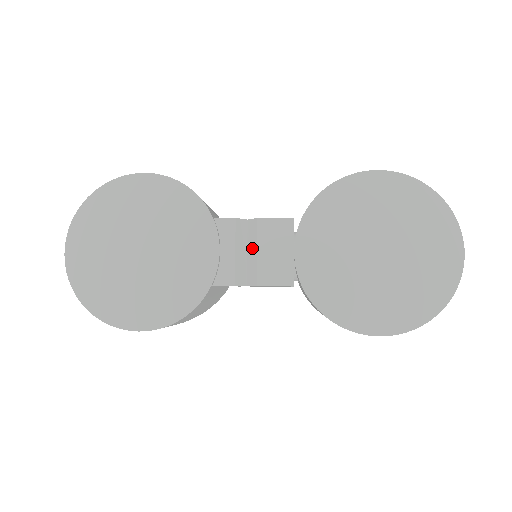
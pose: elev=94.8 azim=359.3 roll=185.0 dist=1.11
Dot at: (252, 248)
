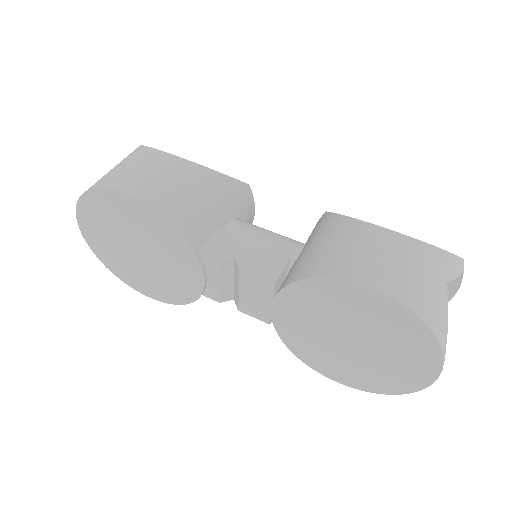
Dot at: (236, 283)
